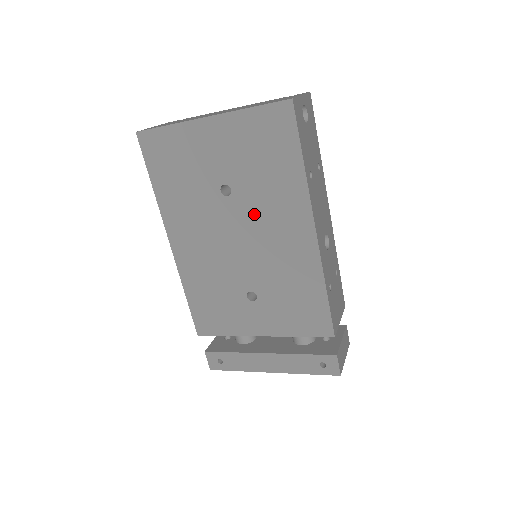
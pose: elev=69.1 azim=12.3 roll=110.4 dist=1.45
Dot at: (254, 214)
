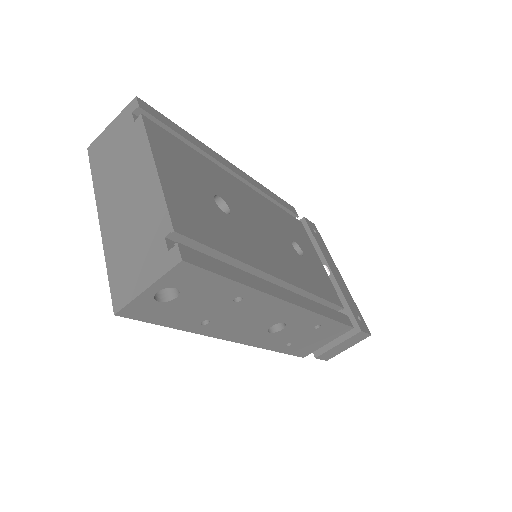
Dot at: occluded
